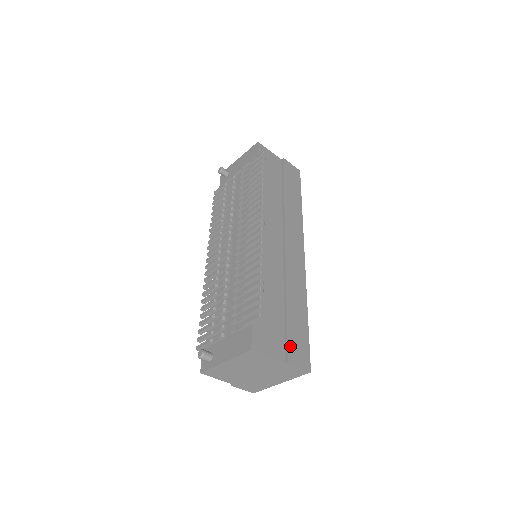
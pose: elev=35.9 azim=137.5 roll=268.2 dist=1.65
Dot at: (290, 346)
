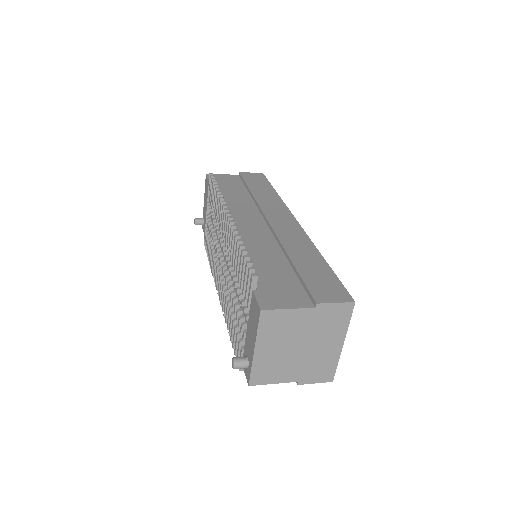
Dot at: (313, 290)
